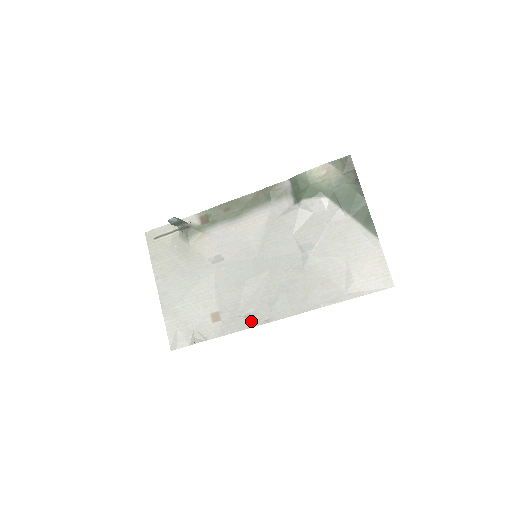
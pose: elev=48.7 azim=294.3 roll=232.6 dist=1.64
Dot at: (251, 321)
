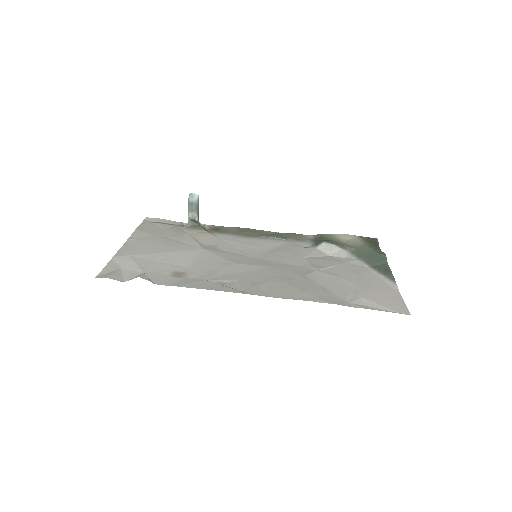
Dot at: (221, 287)
